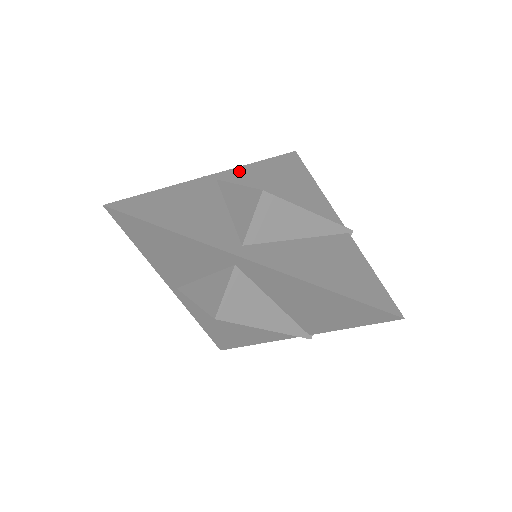
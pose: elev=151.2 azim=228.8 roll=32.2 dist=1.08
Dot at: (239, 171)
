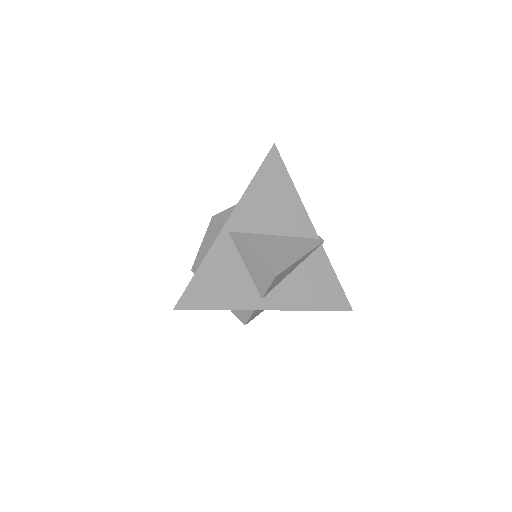
Dot at: (240, 209)
